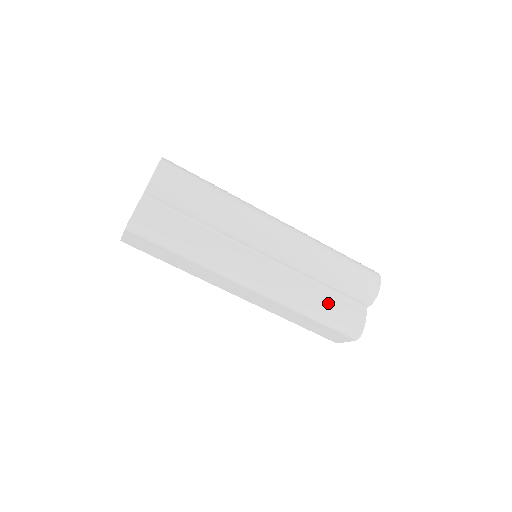
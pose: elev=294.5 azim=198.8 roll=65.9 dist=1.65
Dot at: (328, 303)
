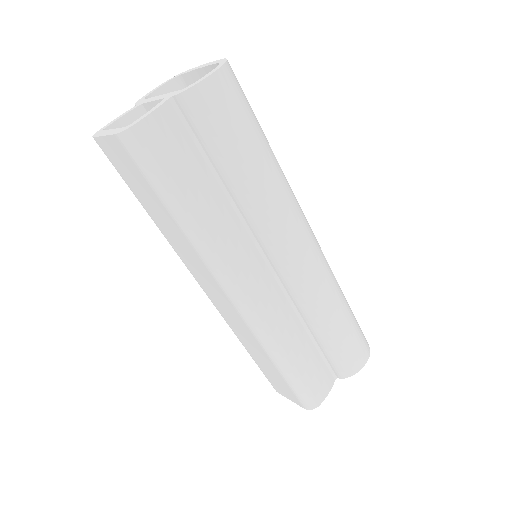
Dot at: (306, 359)
